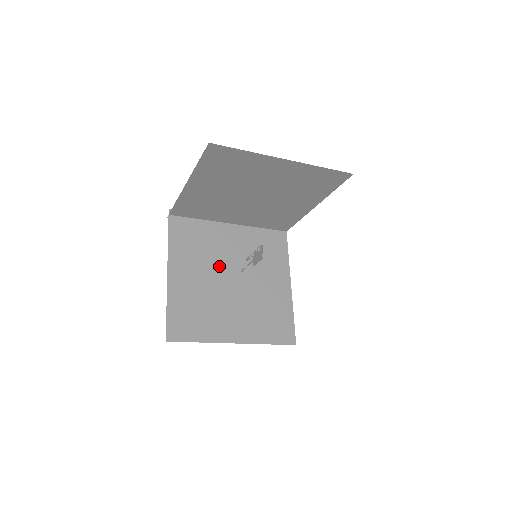
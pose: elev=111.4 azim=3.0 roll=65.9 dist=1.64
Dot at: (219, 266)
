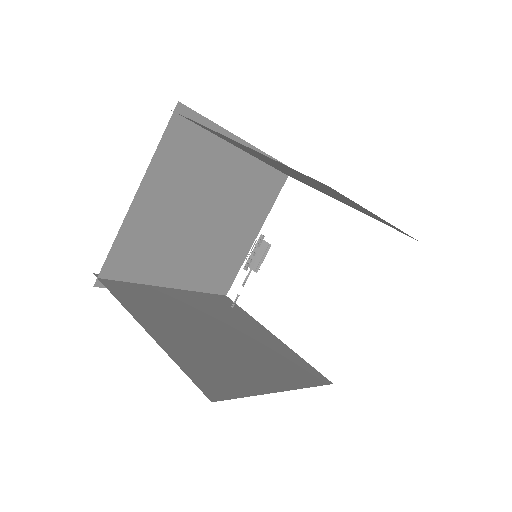
Dot at: (195, 322)
